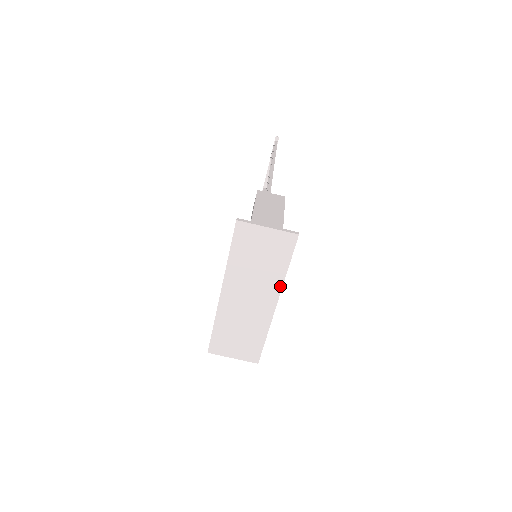
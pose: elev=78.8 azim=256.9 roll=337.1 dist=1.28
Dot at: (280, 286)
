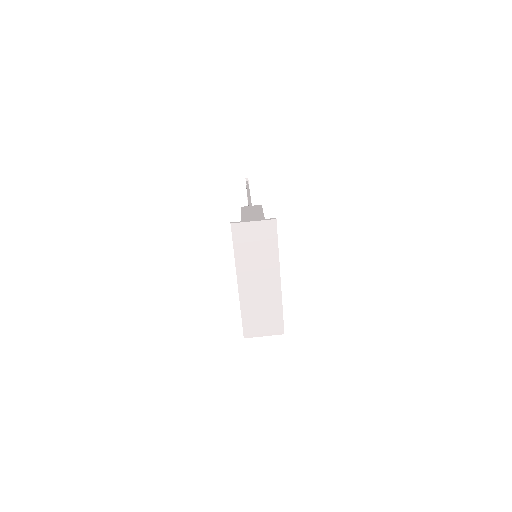
Dot at: (278, 263)
